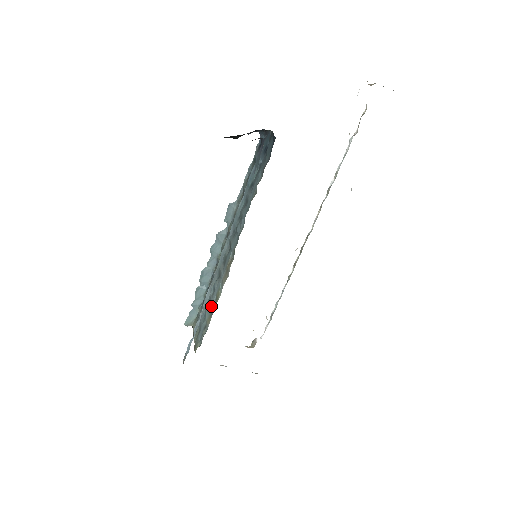
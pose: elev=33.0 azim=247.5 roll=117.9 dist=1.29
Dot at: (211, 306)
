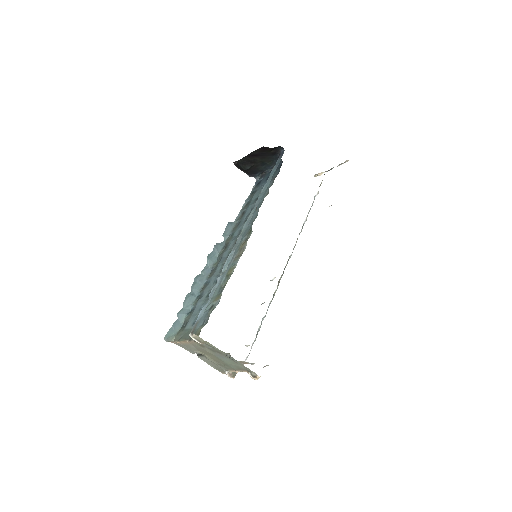
Dot at: (218, 288)
